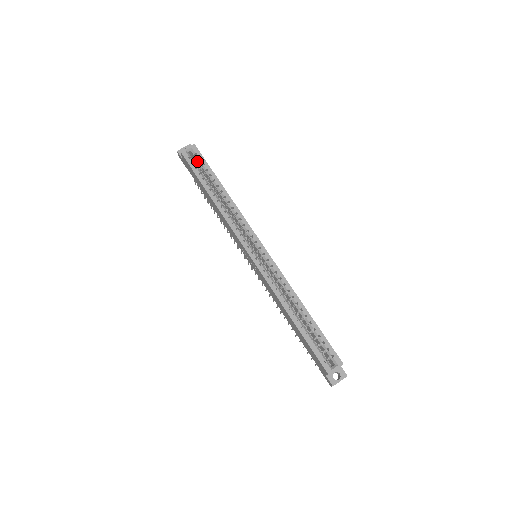
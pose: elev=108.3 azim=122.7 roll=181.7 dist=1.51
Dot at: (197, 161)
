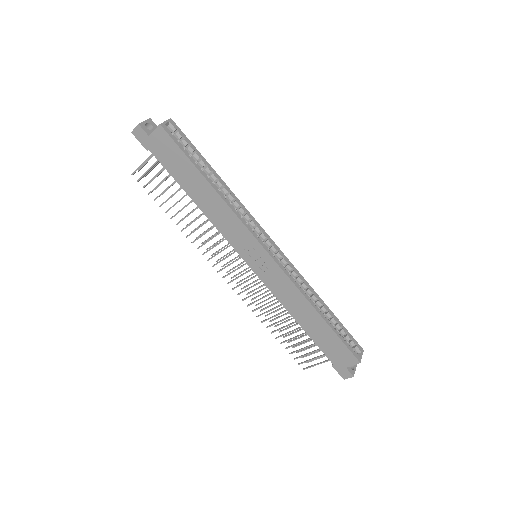
Dot at: (177, 140)
